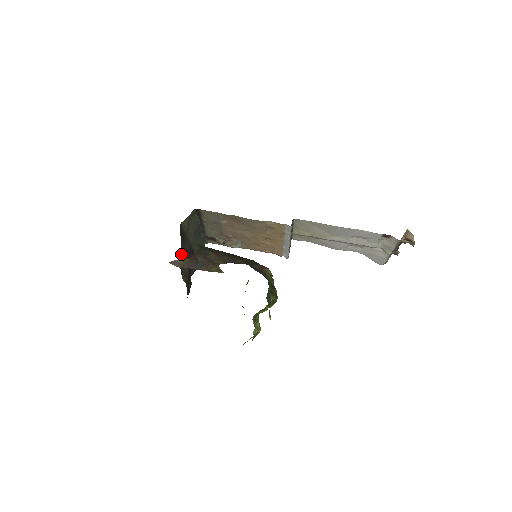
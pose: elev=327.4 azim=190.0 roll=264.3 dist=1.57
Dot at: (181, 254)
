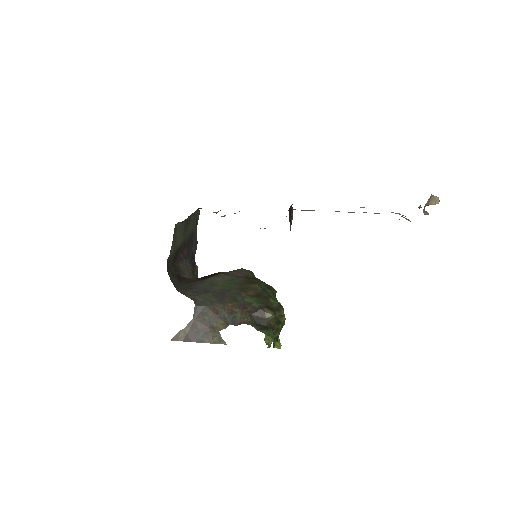
Dot at: (177, 261)
